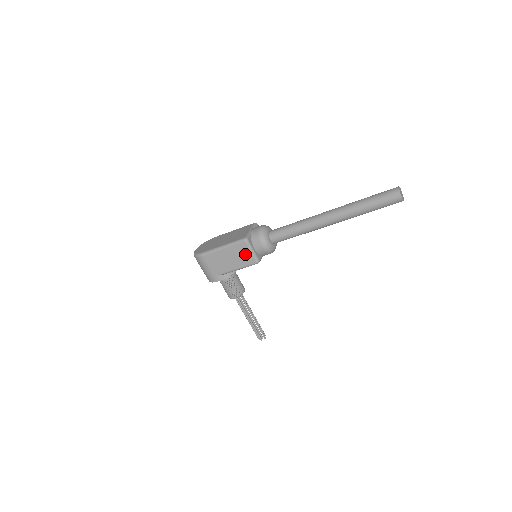
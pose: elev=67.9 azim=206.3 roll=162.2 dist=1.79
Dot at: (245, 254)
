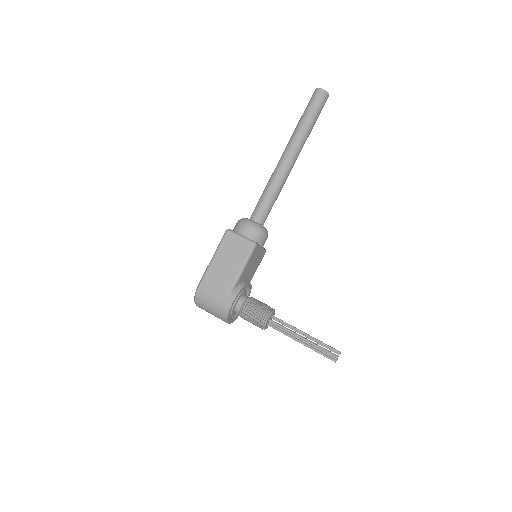
Dot at: (237, 245)
